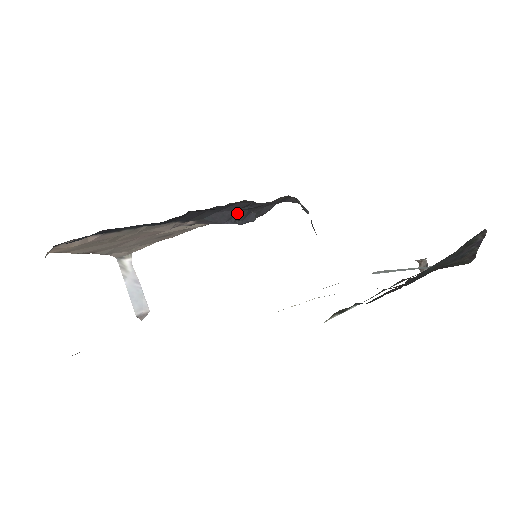
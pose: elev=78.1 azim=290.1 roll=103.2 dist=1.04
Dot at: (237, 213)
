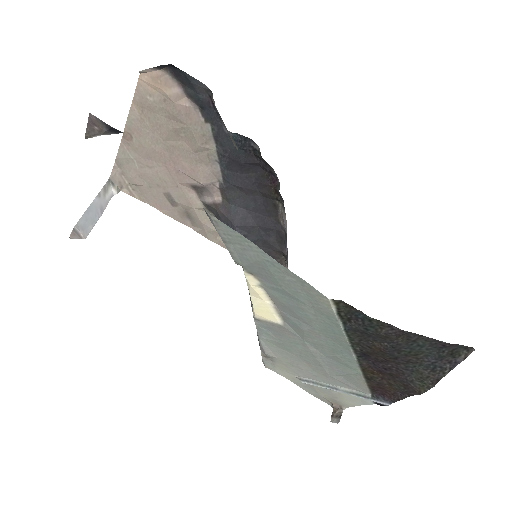
Dot at: (252, 230)
